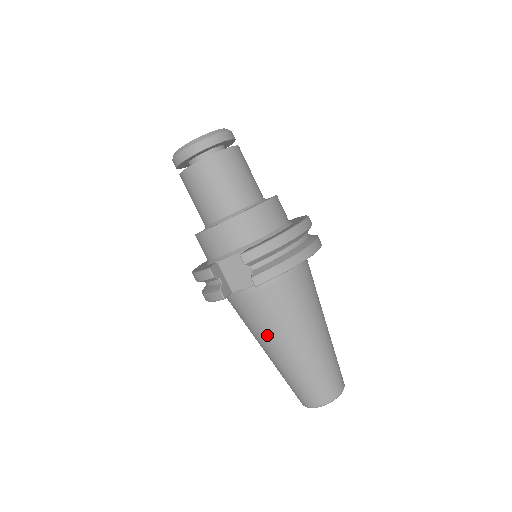
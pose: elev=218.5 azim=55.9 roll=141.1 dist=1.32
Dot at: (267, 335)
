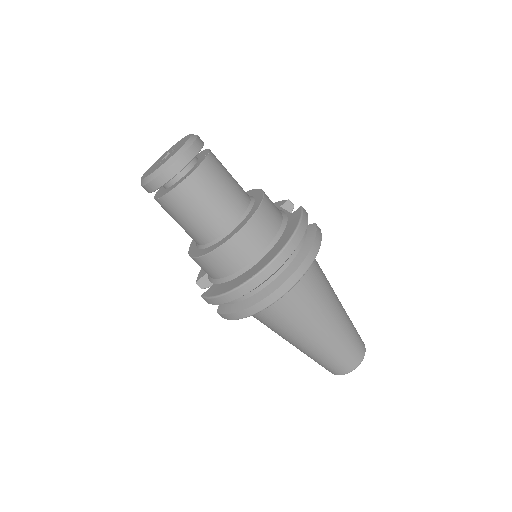
Dot at: occluded
